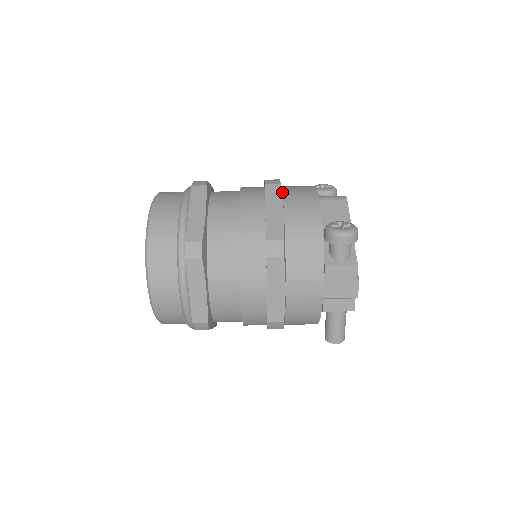
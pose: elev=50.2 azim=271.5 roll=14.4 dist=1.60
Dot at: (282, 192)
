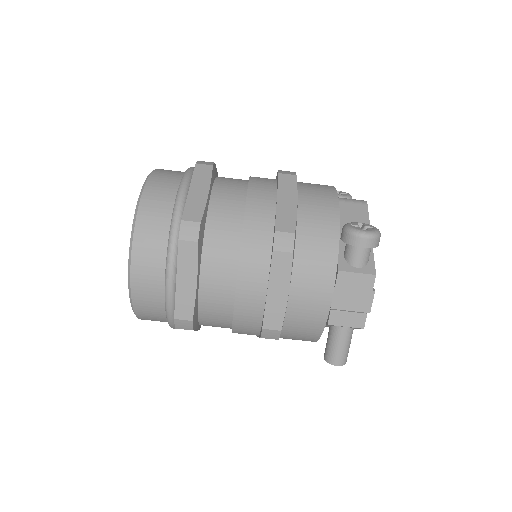
Dot at: (297, 185)
